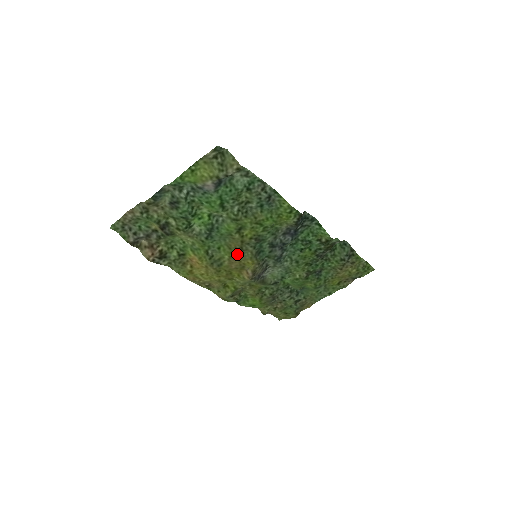
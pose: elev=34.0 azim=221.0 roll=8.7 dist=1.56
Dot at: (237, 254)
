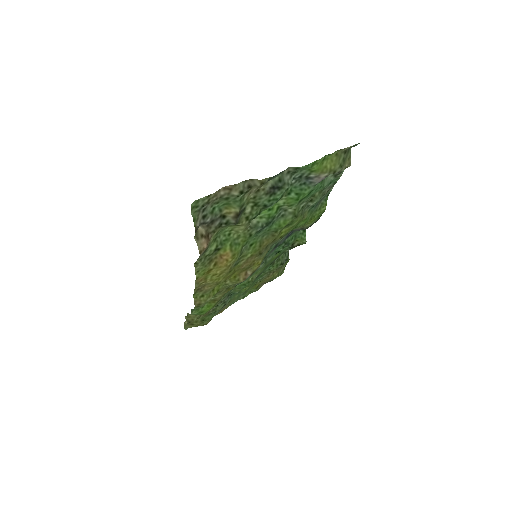
Dot at: (259, 253)
